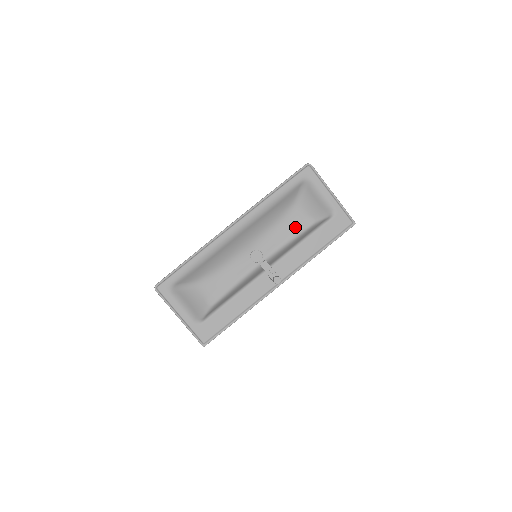
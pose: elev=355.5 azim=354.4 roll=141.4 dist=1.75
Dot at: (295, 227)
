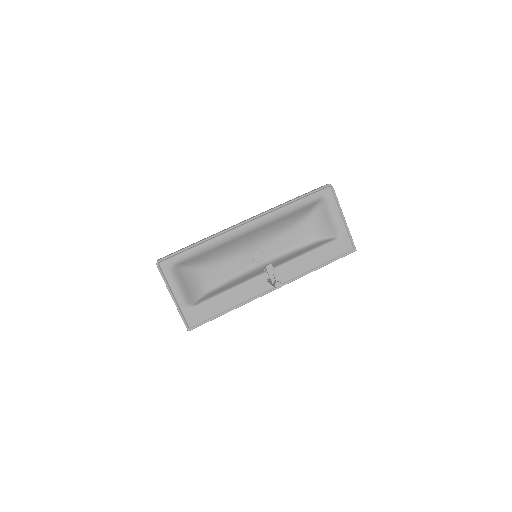
Dot at: (300, 239)
